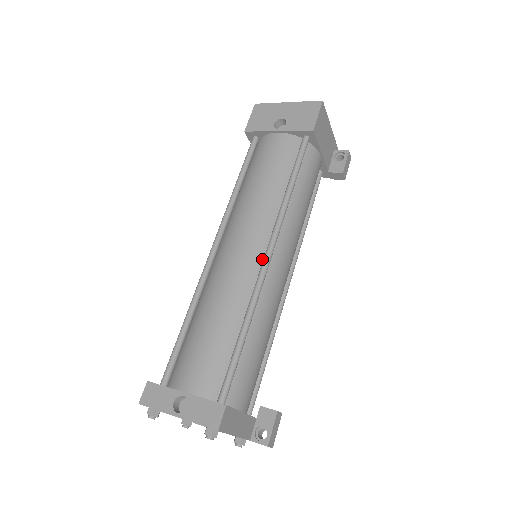
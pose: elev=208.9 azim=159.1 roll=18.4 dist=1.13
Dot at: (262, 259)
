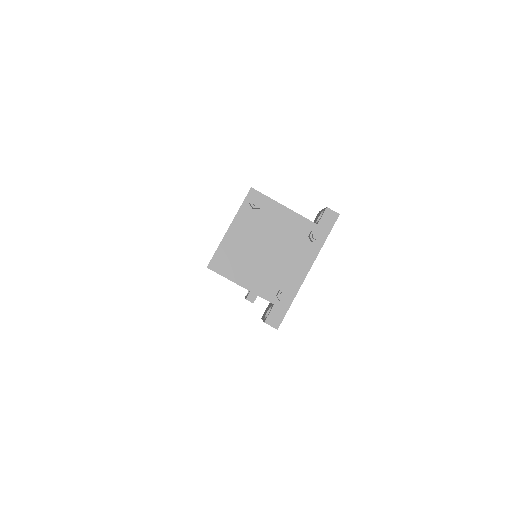
Dot at: occluded
